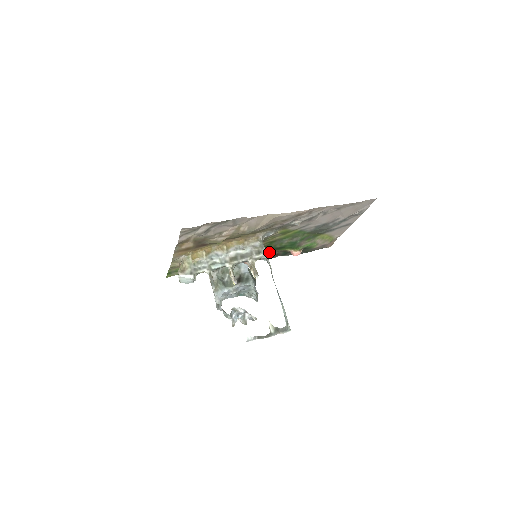
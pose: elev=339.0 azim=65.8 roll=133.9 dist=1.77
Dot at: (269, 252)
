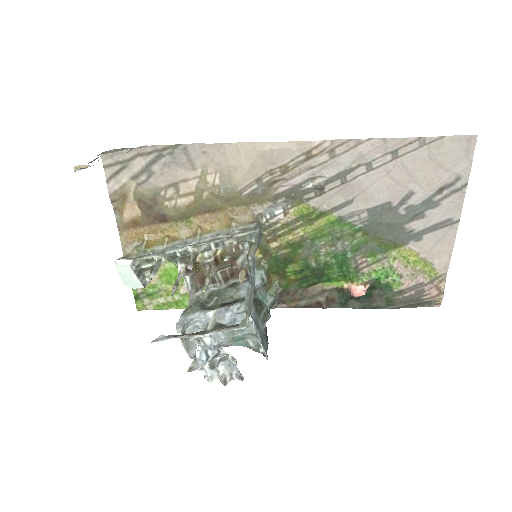
Dot at: (308, 287)
